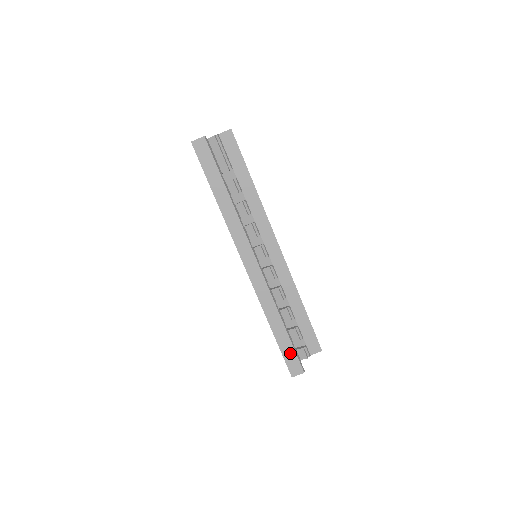
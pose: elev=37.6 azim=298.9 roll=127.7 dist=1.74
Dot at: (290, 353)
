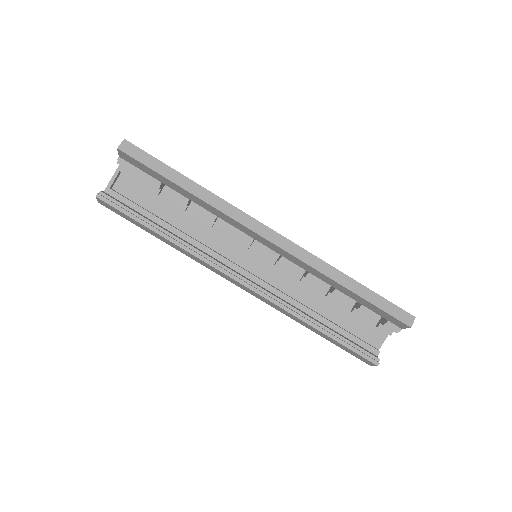
Dot at: (348, 350)
